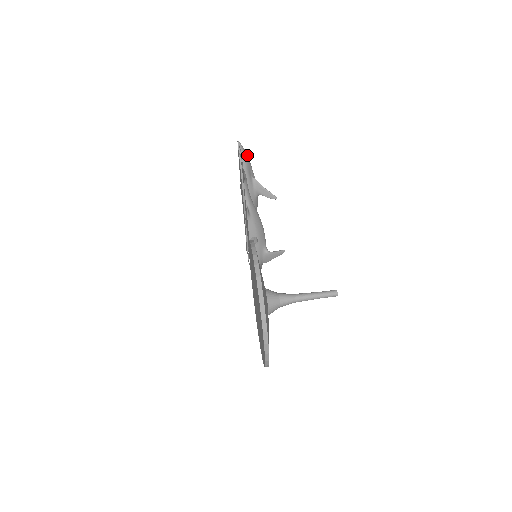
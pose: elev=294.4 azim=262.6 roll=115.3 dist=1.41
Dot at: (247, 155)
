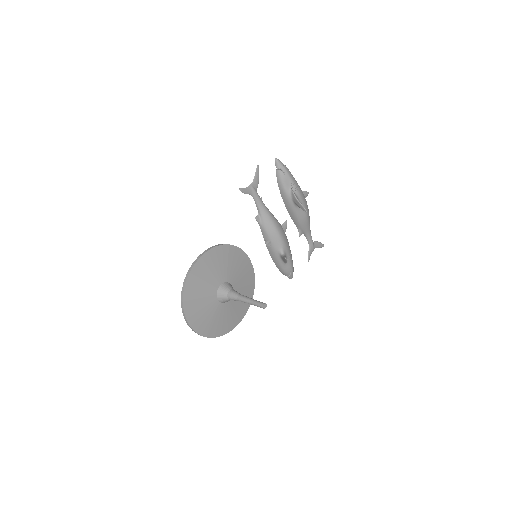
Dot at: (285, 170)
